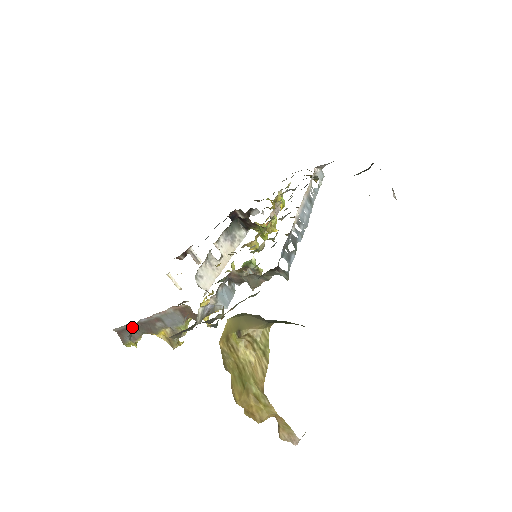
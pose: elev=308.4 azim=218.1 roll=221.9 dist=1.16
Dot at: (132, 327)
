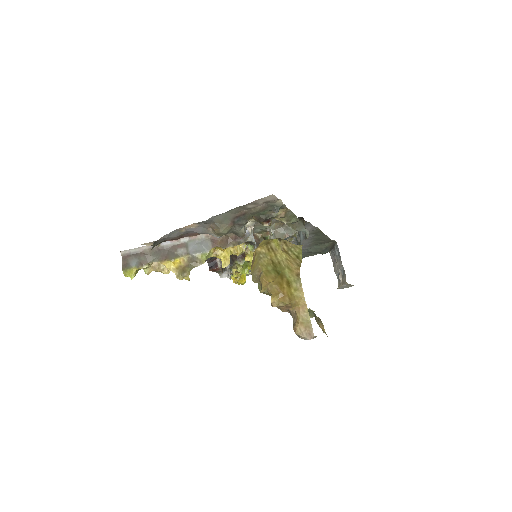
Dot at: (147, 251)
